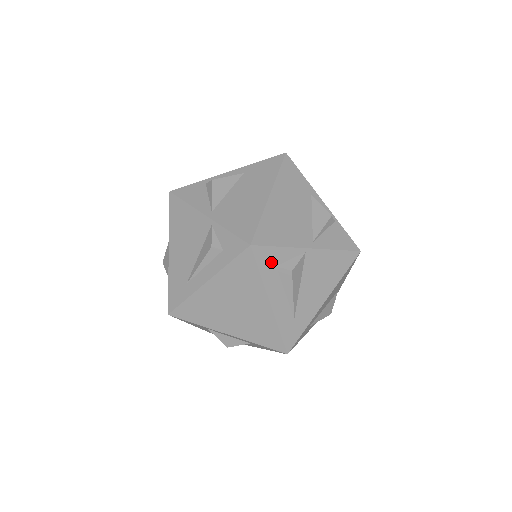
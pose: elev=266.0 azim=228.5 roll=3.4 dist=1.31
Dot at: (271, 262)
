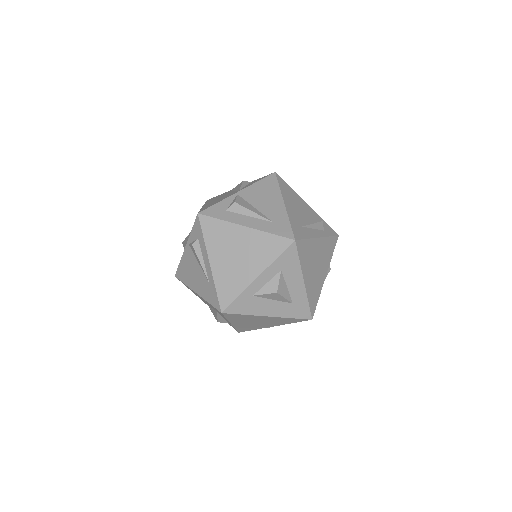
Dot at: (220, 211)
